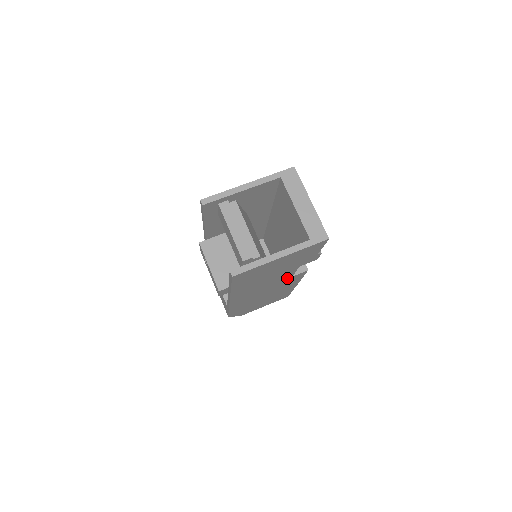
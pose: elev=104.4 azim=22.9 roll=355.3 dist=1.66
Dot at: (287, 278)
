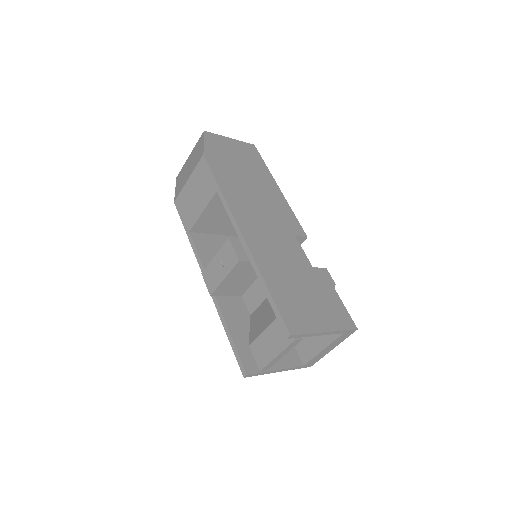
Dot at: occluded
